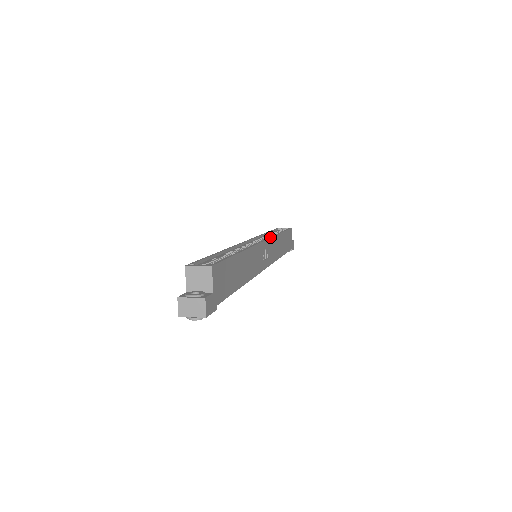
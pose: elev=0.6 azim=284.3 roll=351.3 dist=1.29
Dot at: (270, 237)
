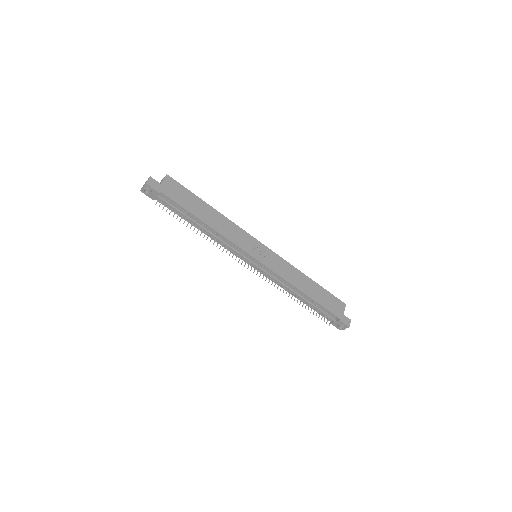
Dot at: (278, 255)
